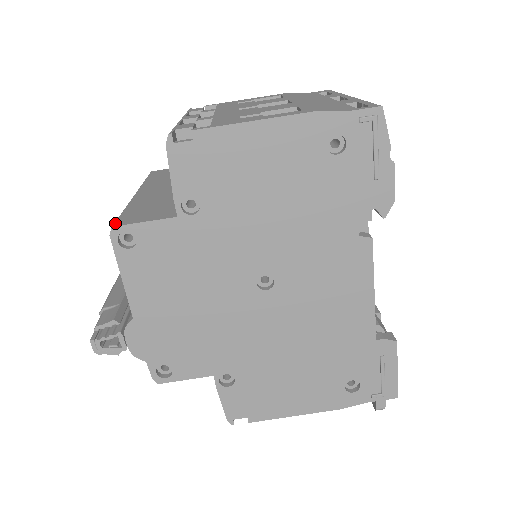
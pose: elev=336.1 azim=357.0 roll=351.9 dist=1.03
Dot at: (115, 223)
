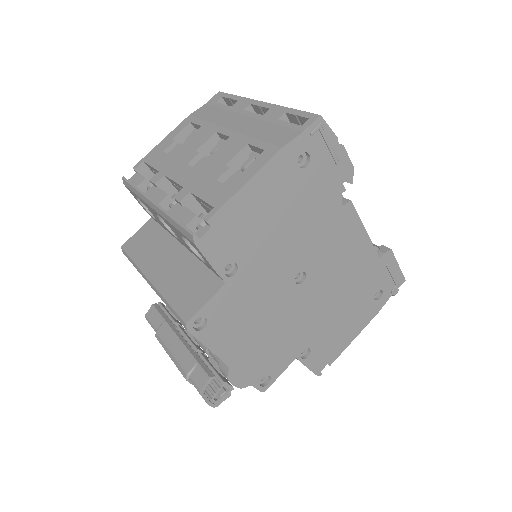
Dot at: (183, 319)
